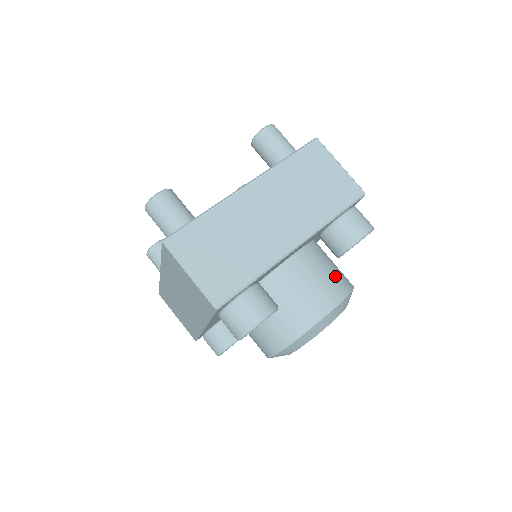
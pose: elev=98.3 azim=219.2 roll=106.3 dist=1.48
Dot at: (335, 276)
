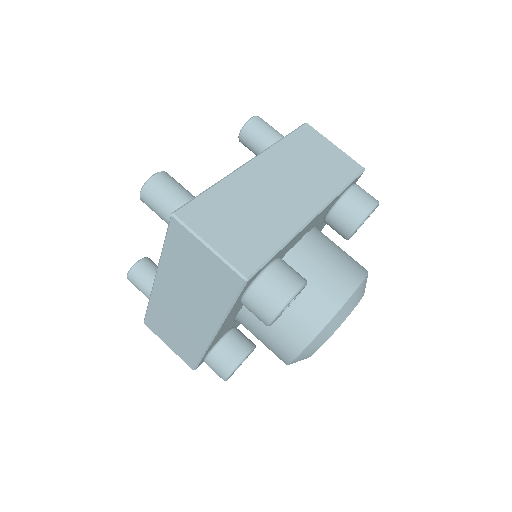
Dot at: (349, 257)
